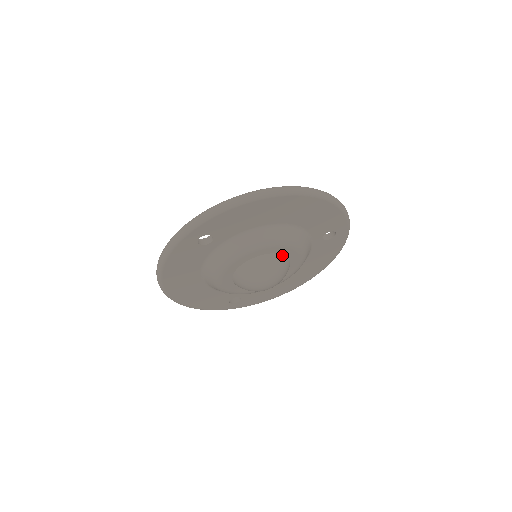
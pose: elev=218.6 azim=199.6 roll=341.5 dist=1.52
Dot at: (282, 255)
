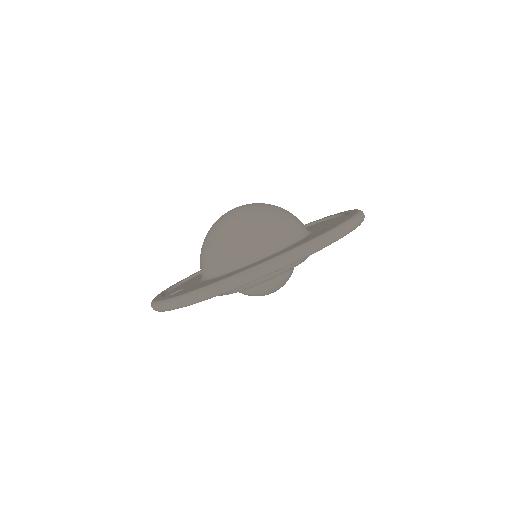
Dot at: occluded
